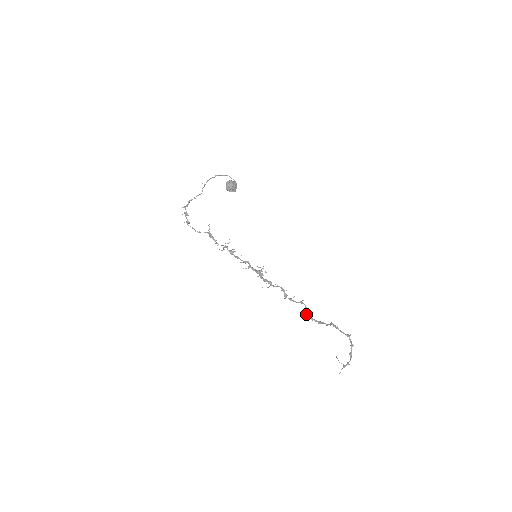
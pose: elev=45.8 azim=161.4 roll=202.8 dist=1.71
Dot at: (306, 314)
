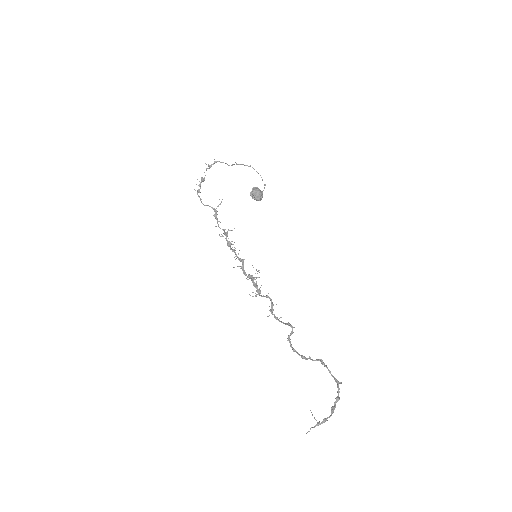
Dot at: occluded
